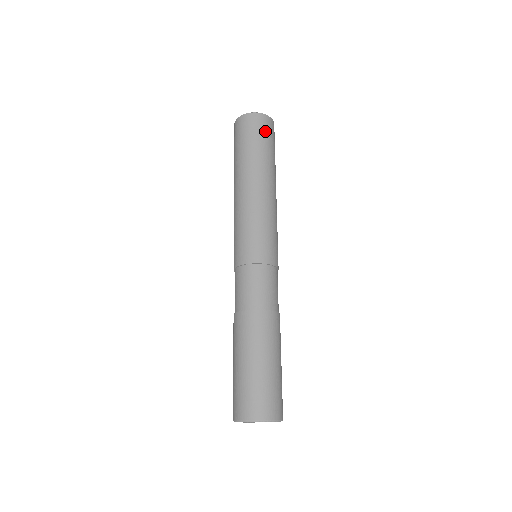
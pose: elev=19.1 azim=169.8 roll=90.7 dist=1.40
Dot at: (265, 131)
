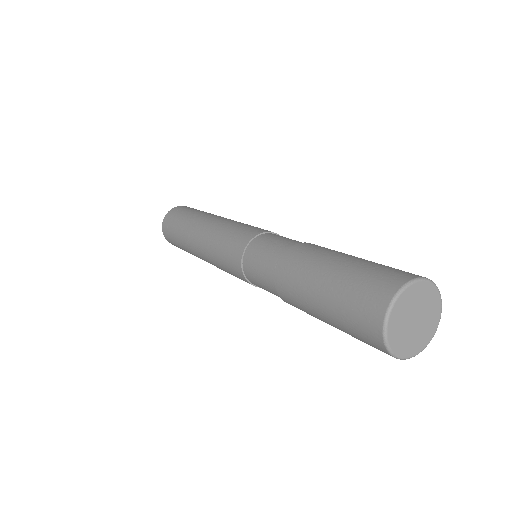
Dot at: (176, 215)
